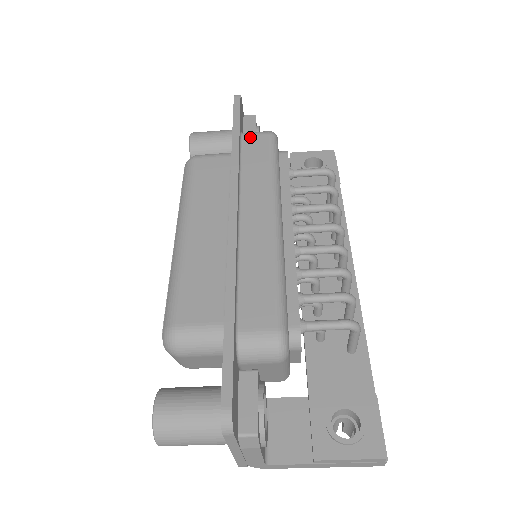
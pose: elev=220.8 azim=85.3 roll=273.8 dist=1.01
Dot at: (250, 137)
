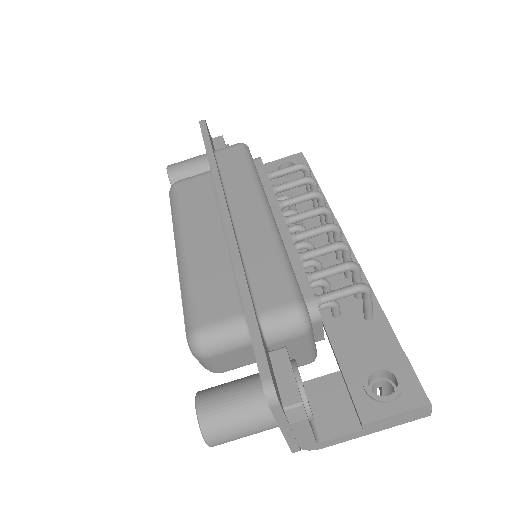
Dot at: (223, 152)
